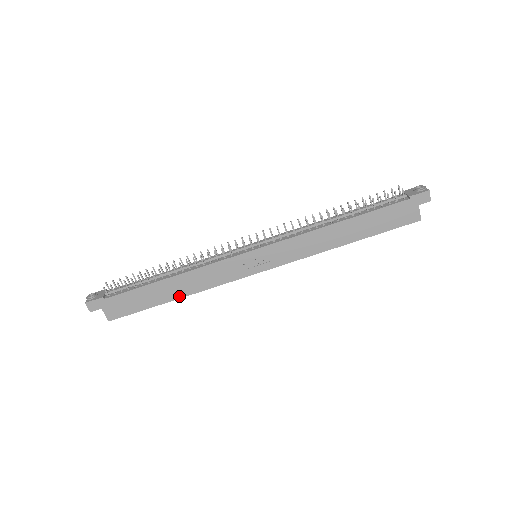
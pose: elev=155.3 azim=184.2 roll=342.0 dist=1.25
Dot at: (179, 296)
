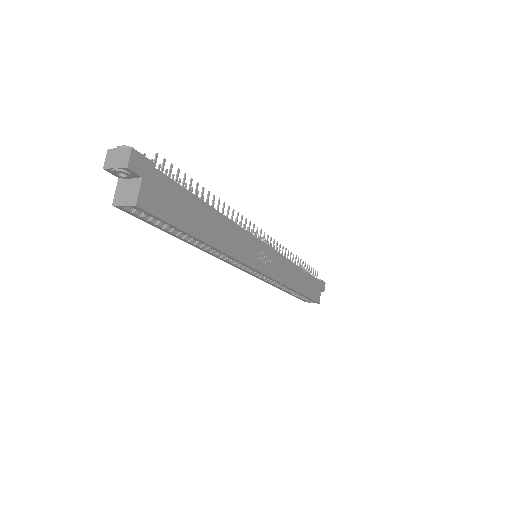
Dot at: (211, 242)
